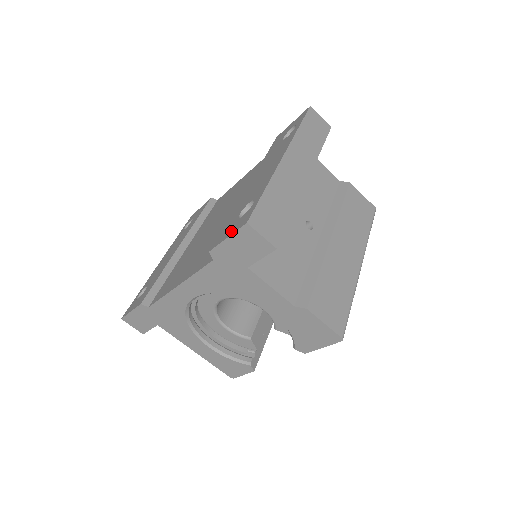
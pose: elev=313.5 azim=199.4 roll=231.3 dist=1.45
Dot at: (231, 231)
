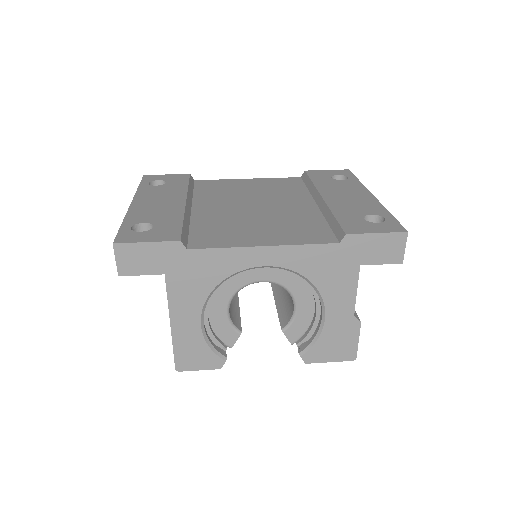
Dot at: (378, 229)
